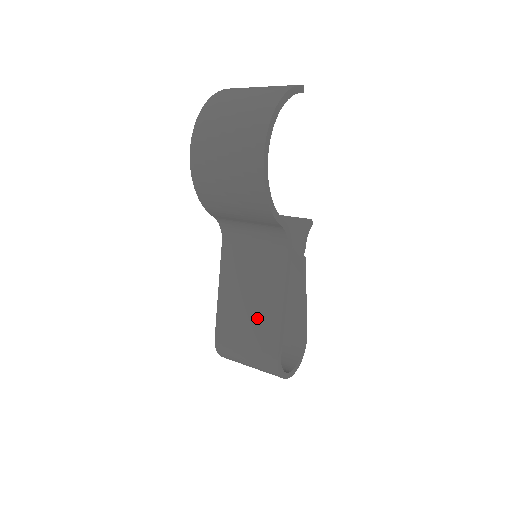
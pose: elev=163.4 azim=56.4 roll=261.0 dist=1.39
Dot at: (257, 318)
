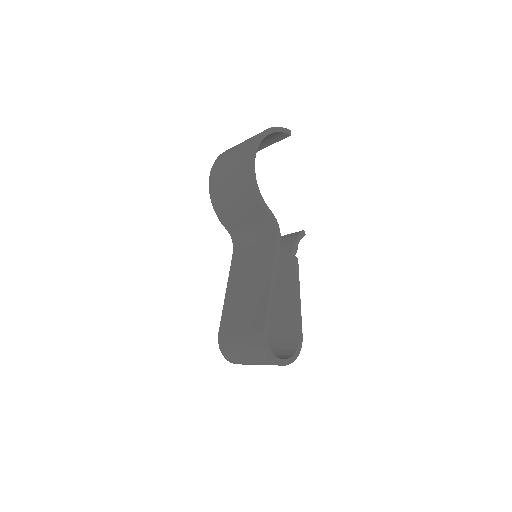
Dot at: (251, 302)
